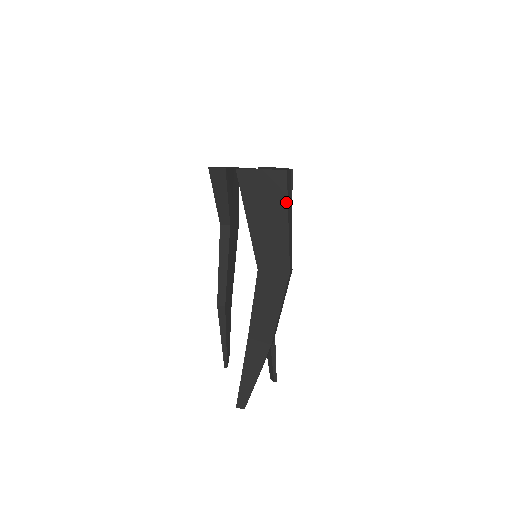
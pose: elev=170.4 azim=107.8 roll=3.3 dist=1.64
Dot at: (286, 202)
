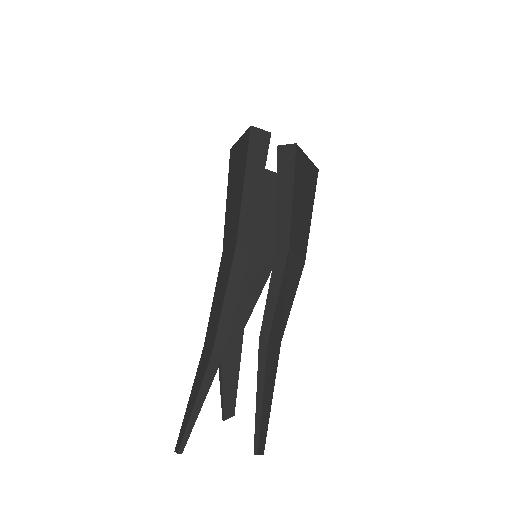
Dot at: (246, 160)
